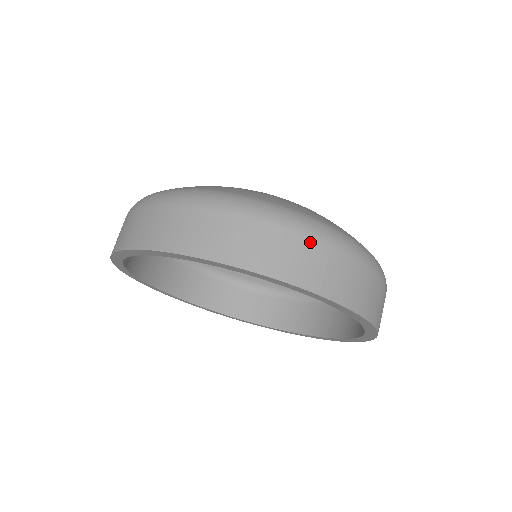
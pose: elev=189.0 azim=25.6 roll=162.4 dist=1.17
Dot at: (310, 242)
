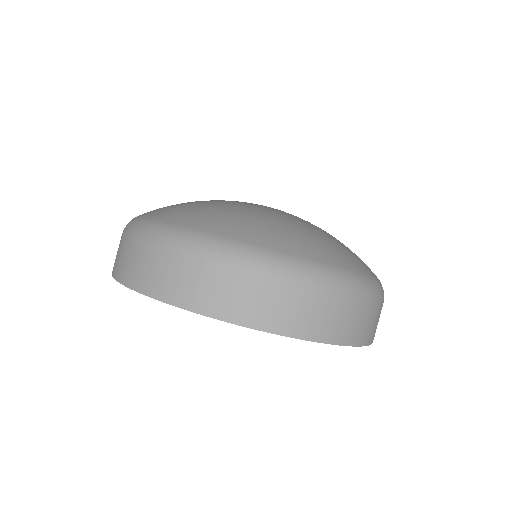
Dot at: (377, 306)
